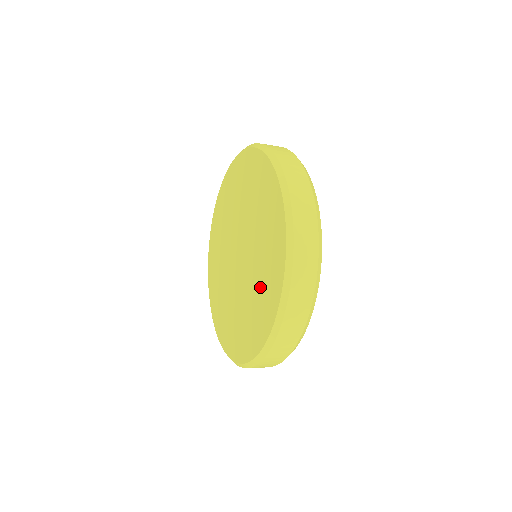
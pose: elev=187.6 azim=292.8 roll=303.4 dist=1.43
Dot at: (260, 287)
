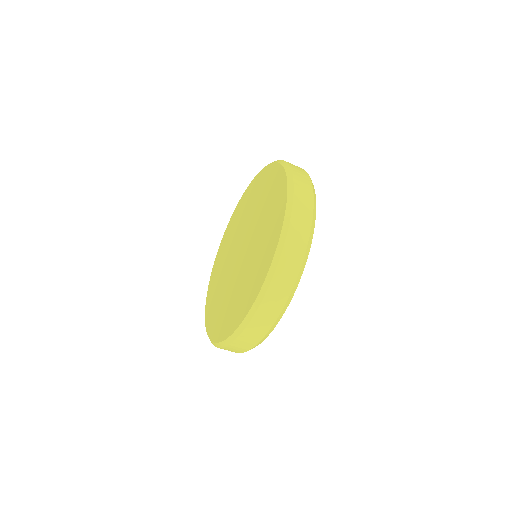
Dot at: (255, 264)
